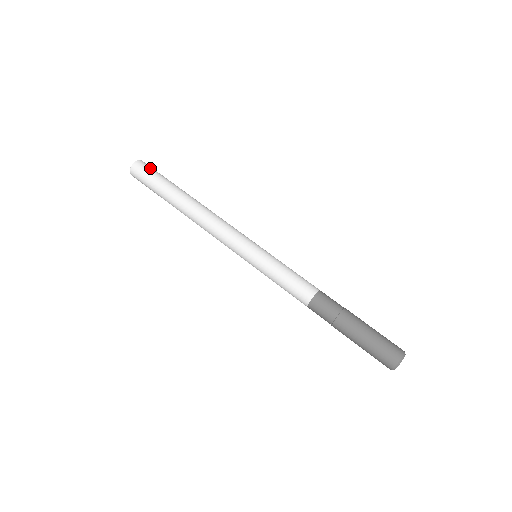
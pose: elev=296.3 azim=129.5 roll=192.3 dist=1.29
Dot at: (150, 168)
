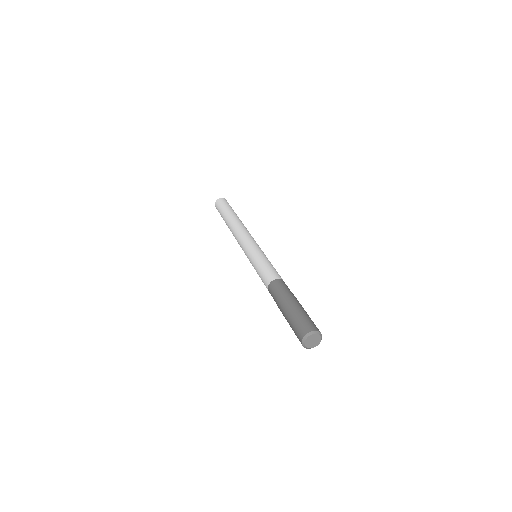
Dot at: (227, 202)
